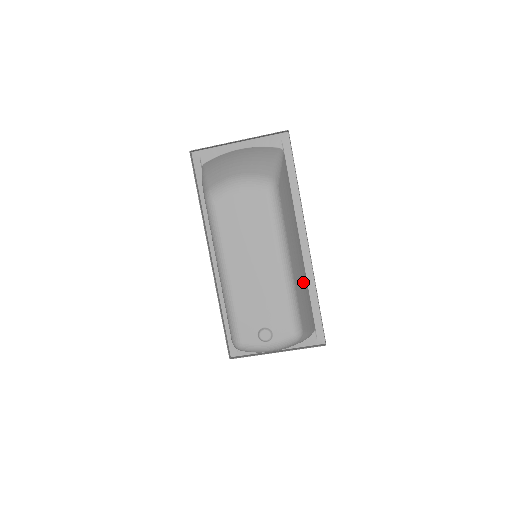
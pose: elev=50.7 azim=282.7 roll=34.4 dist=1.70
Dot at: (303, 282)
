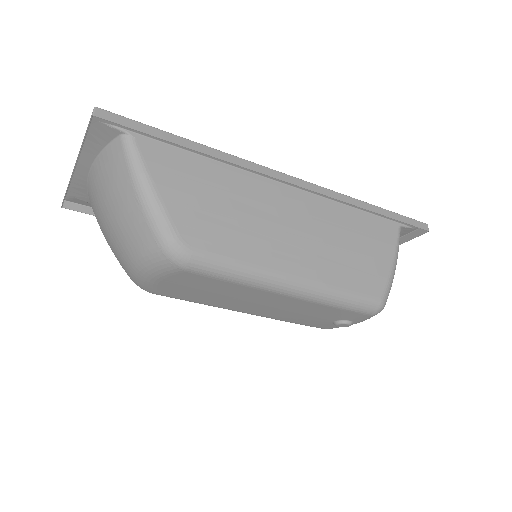
Dot at: (336, 235)
